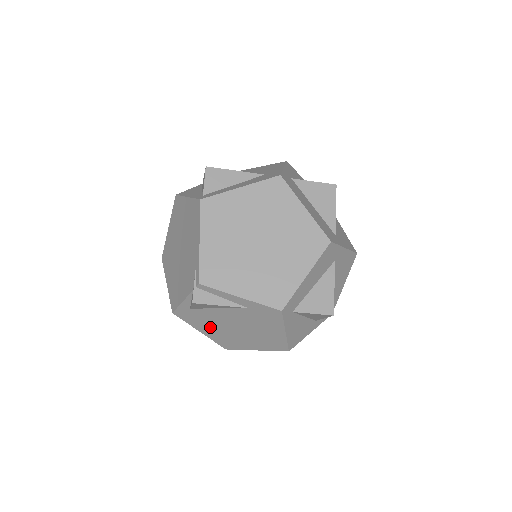
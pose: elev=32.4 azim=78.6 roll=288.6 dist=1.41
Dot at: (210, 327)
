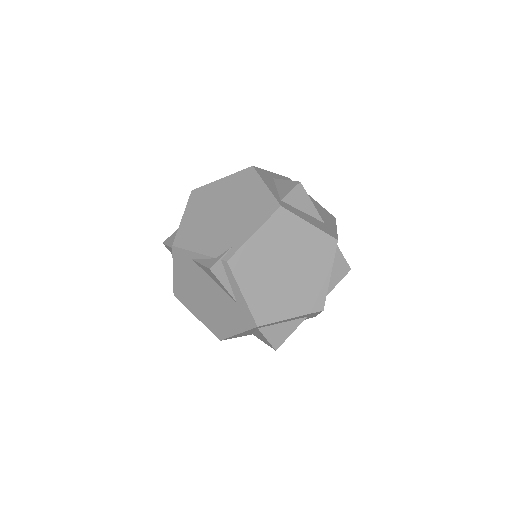
Dot at: (187, 278)
